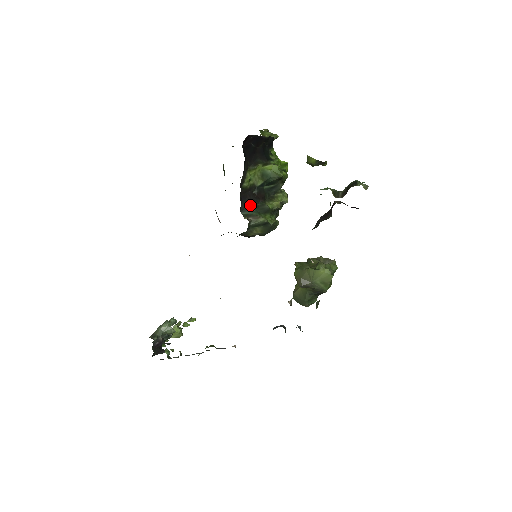
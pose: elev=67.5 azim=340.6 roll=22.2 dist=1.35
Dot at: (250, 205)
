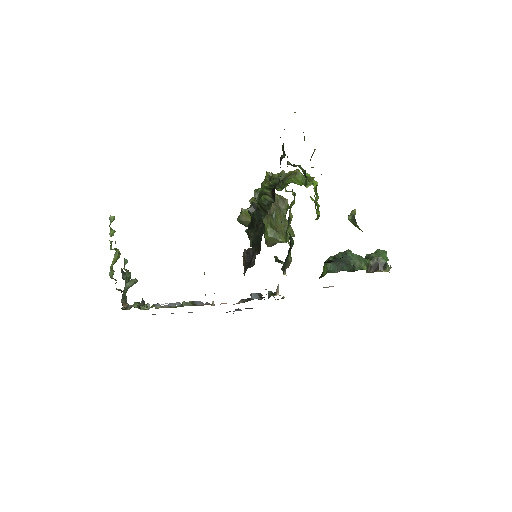
Dot at: (287, 256)
